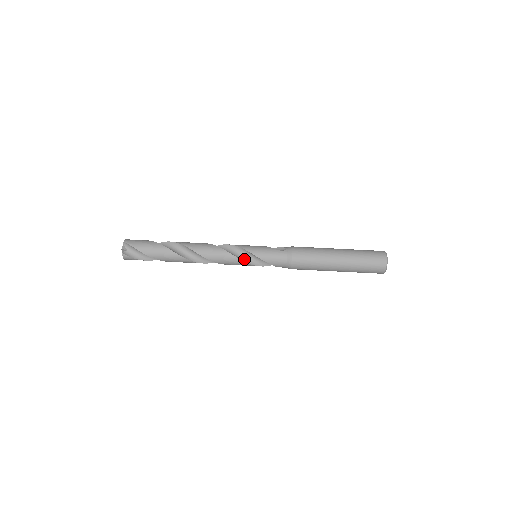
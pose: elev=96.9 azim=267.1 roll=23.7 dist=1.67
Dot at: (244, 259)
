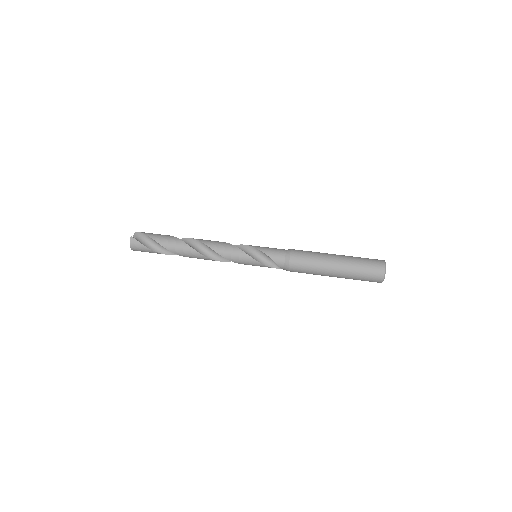
Dot at: (244, 252)
